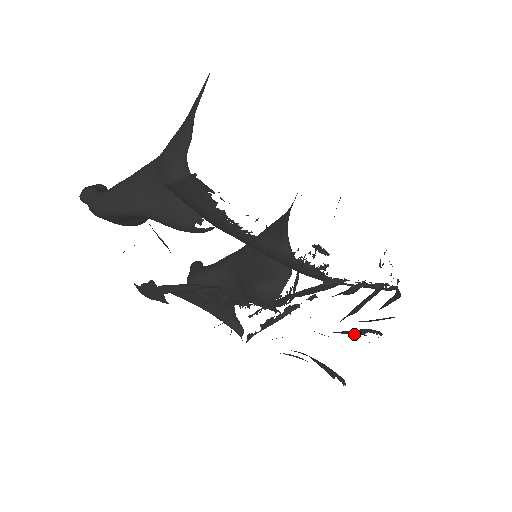
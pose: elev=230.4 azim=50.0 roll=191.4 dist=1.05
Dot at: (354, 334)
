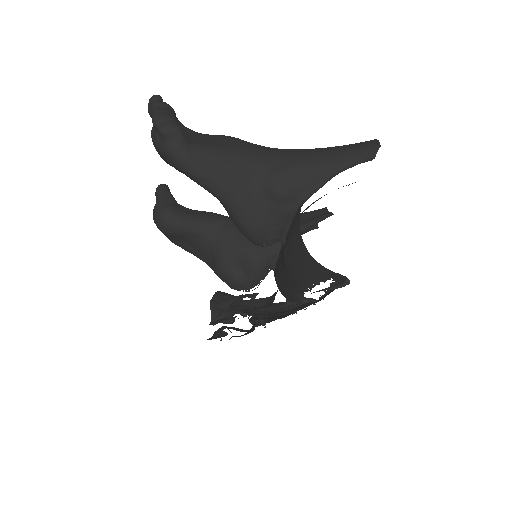
Dot at: occluded
